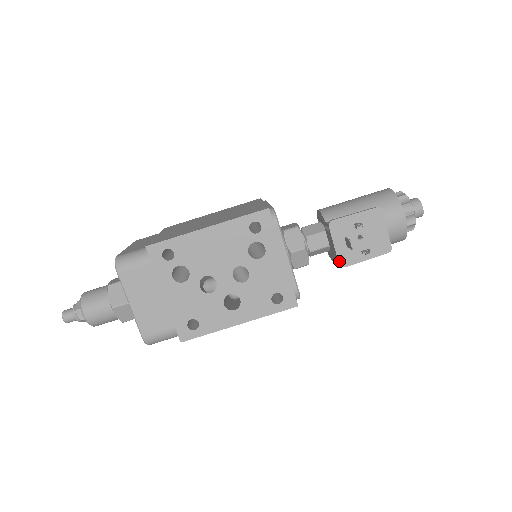
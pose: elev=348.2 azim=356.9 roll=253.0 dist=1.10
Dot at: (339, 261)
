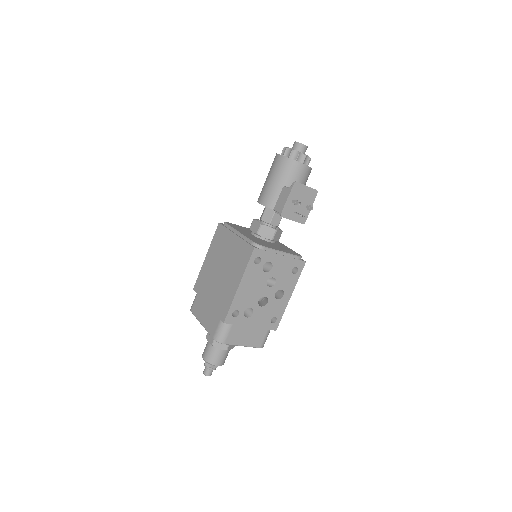
Dot at: (301, 223)
